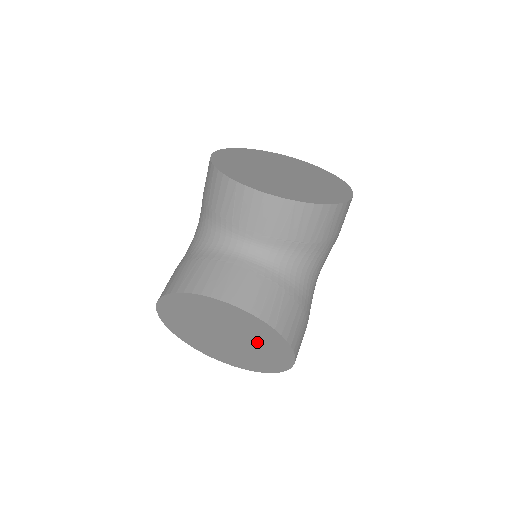
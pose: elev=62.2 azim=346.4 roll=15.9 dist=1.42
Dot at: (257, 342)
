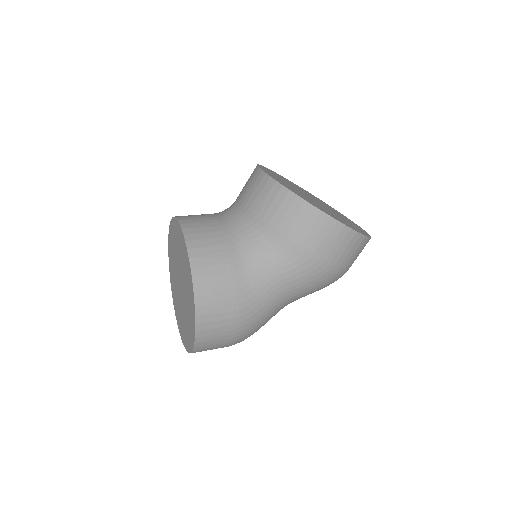
Dot at: (187, 288)
